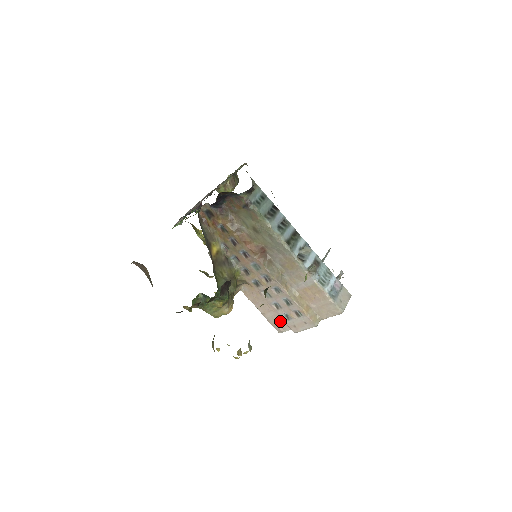
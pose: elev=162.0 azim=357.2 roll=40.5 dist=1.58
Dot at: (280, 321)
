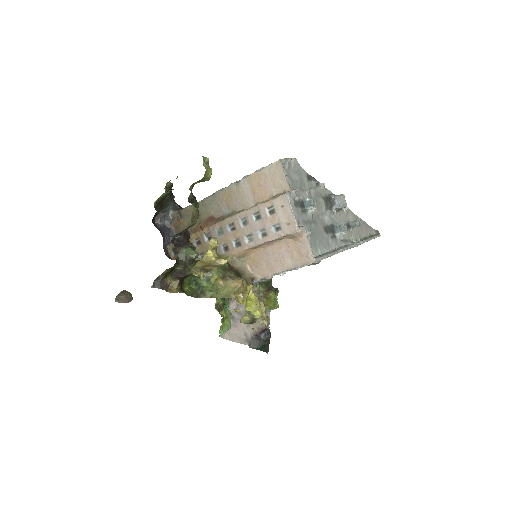
Dot at: (296, 249)
